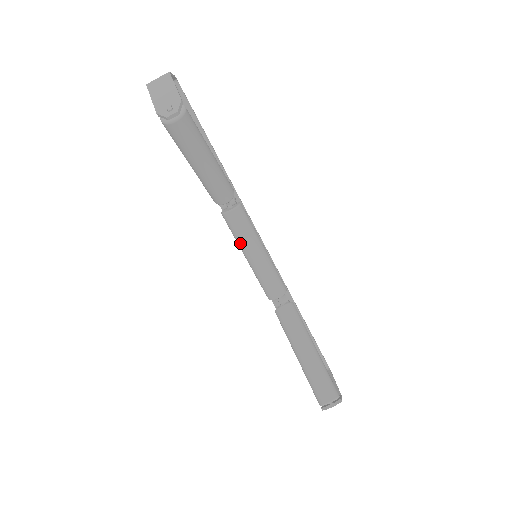
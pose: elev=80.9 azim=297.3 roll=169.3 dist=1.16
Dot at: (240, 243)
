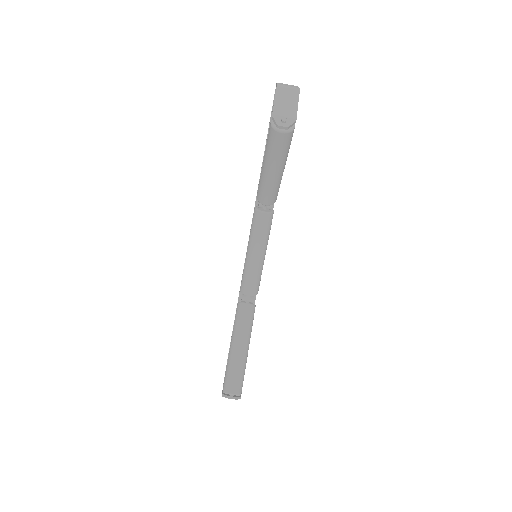
Dot at: (252, 239)
